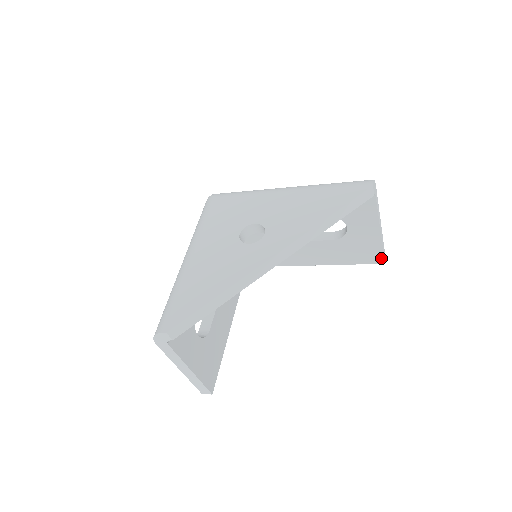
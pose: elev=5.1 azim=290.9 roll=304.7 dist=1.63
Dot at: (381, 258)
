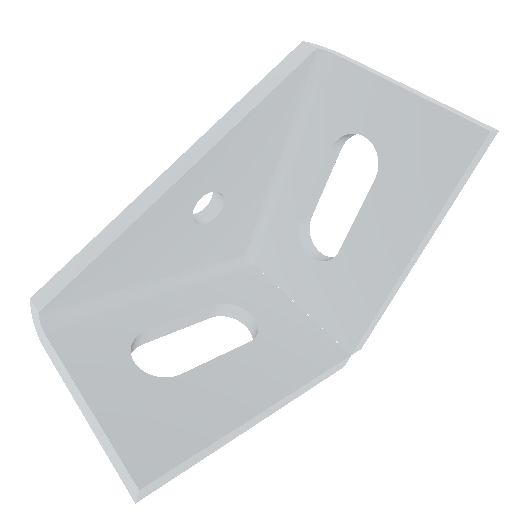
Dot at: (469, 129)
